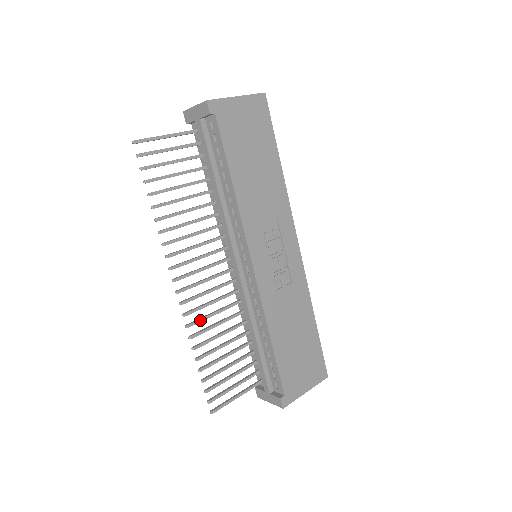
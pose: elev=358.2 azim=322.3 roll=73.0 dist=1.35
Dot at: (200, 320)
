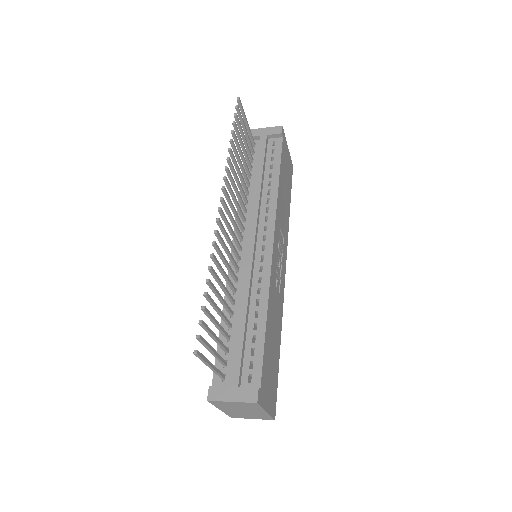
Dot at: (221, 251)
